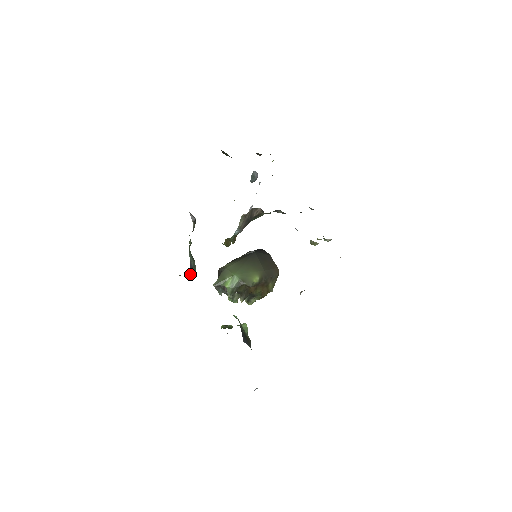
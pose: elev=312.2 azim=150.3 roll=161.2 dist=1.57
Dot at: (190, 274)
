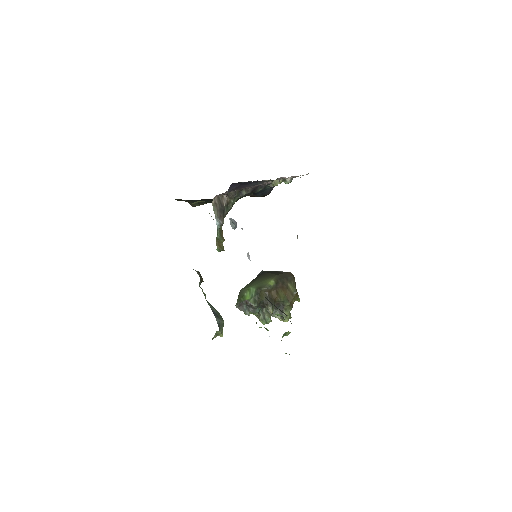
Dot at: (217, 321)
